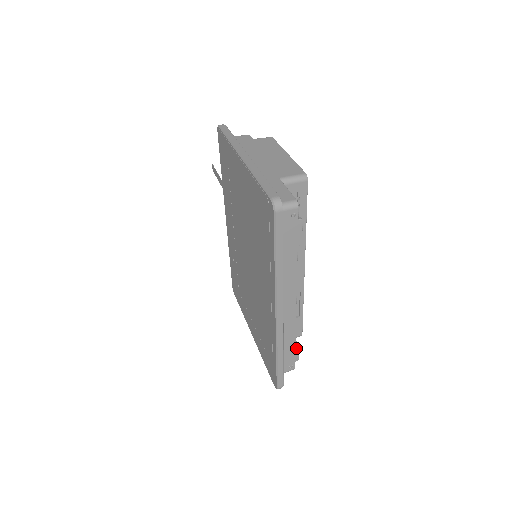
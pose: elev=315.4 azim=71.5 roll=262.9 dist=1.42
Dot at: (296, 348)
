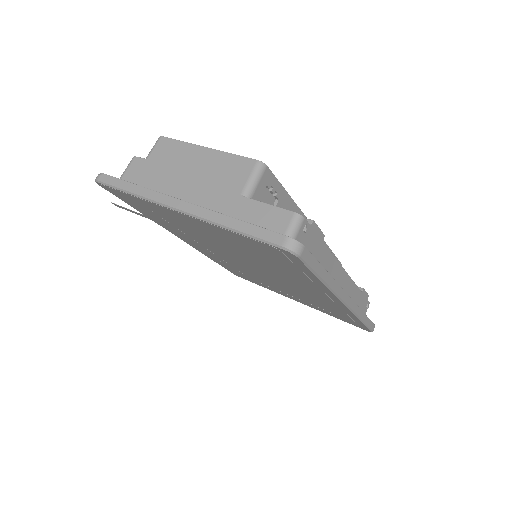
Dot at: (363, 293)
